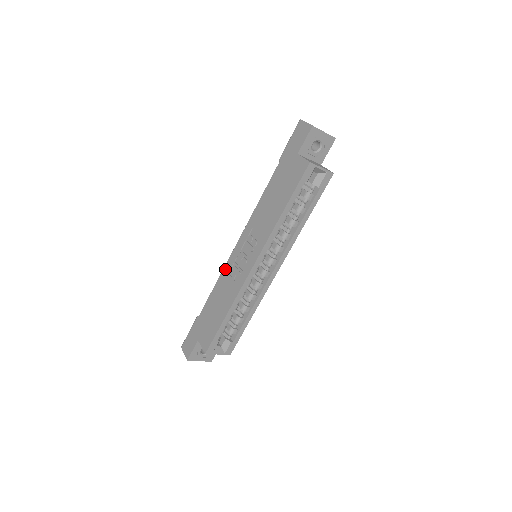
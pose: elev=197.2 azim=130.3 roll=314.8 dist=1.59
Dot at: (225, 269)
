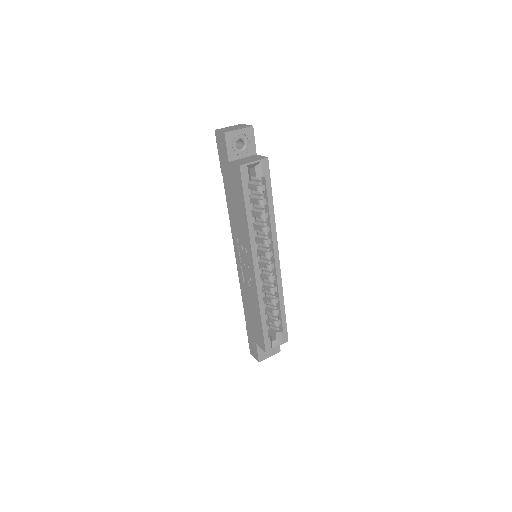
Dot at: (240, 280)
